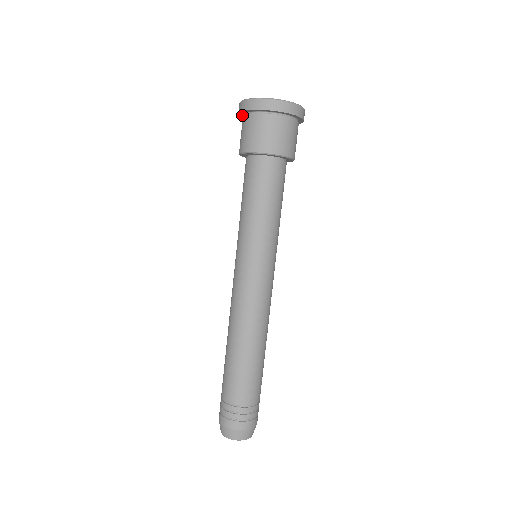
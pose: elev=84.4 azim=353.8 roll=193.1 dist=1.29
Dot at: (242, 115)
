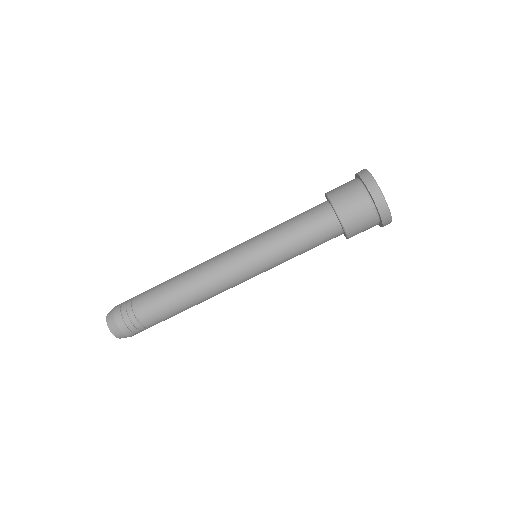
Dot at: occluded
